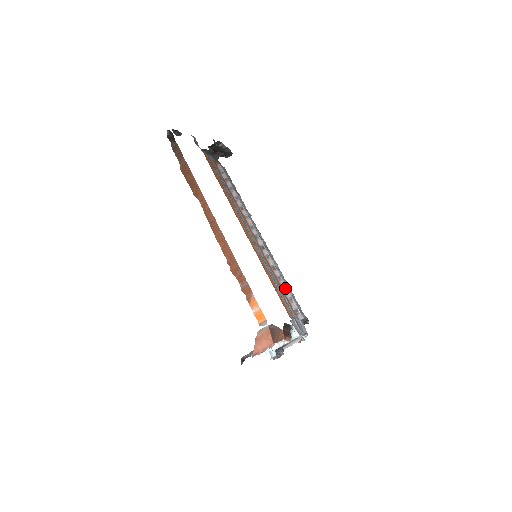
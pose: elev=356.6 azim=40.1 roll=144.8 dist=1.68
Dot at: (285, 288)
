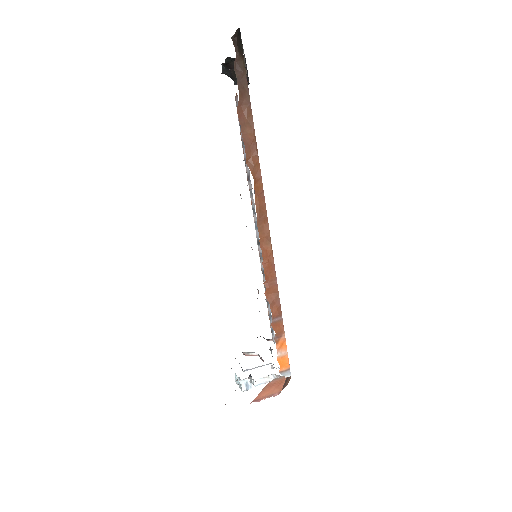
Dot at: occluded
